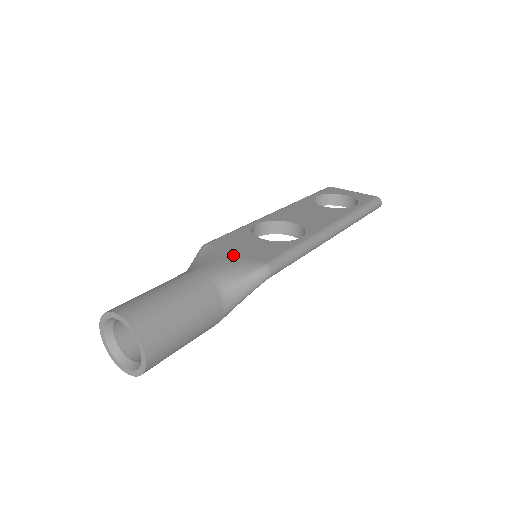
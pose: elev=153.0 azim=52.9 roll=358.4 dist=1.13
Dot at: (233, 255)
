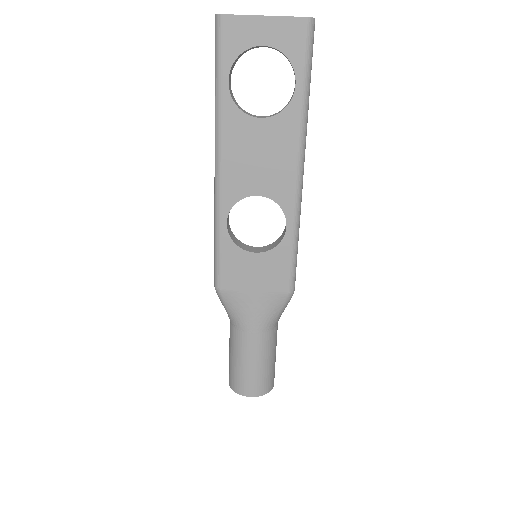
Dot at: (256, 297)
